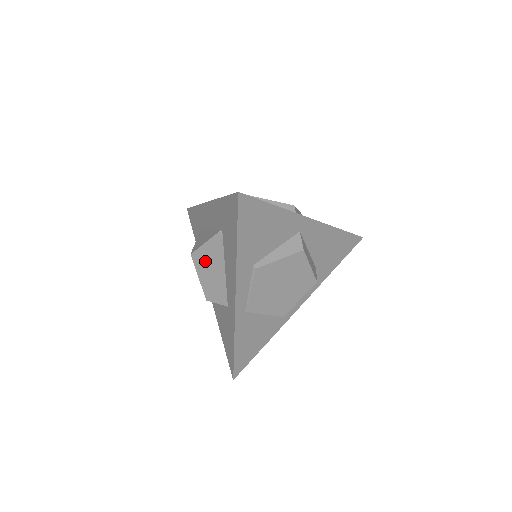
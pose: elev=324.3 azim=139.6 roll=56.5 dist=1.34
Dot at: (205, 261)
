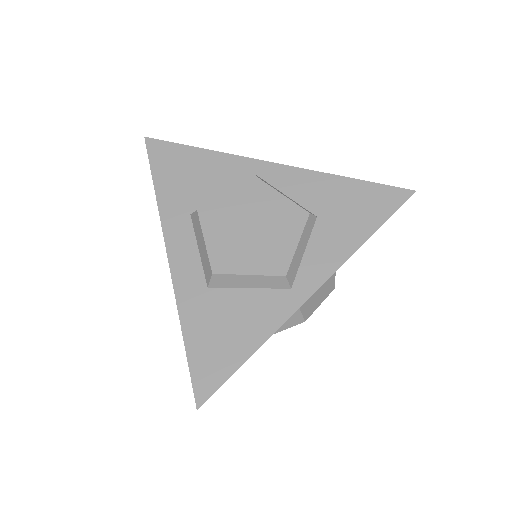
Dot at: occluded
